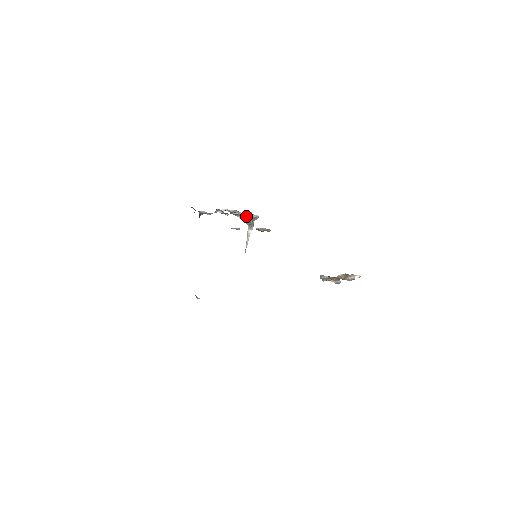
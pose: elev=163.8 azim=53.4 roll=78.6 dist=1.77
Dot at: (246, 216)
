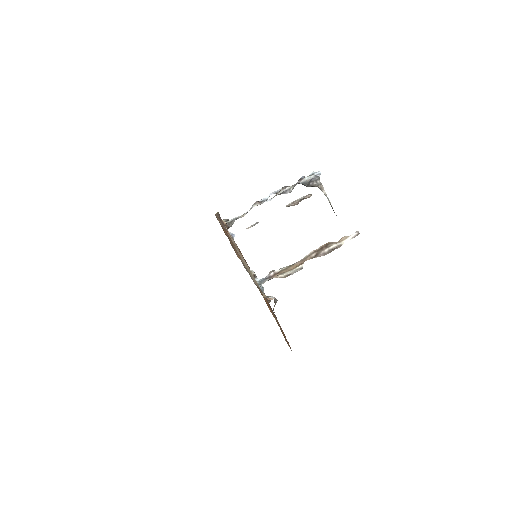
Dot at: (301, 183)
